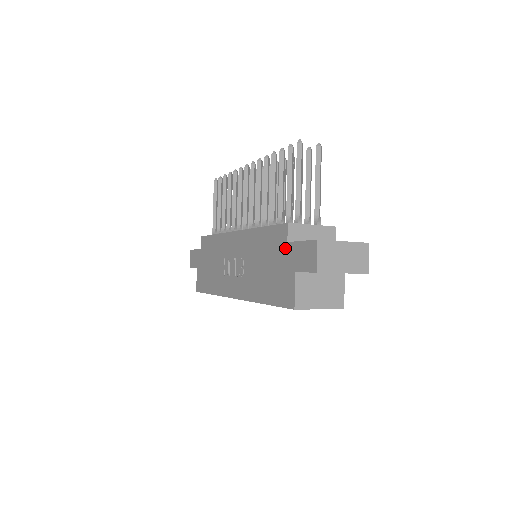
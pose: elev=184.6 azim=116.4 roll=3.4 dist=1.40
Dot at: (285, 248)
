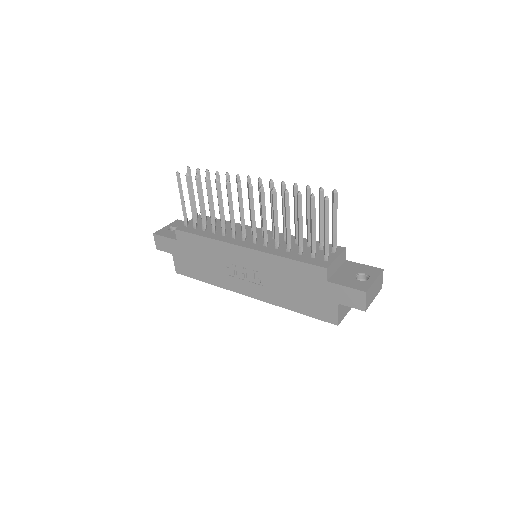
Dot at: (324, 285)
